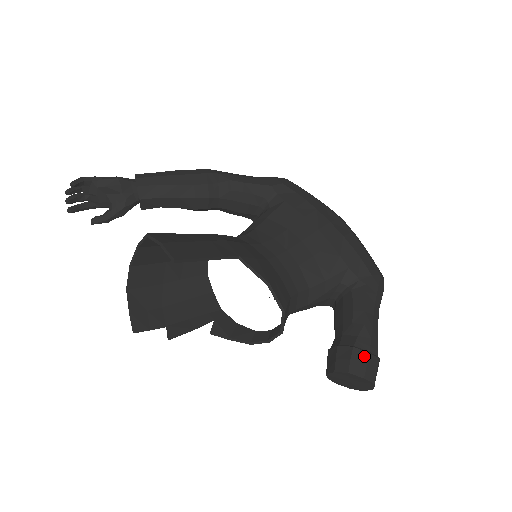
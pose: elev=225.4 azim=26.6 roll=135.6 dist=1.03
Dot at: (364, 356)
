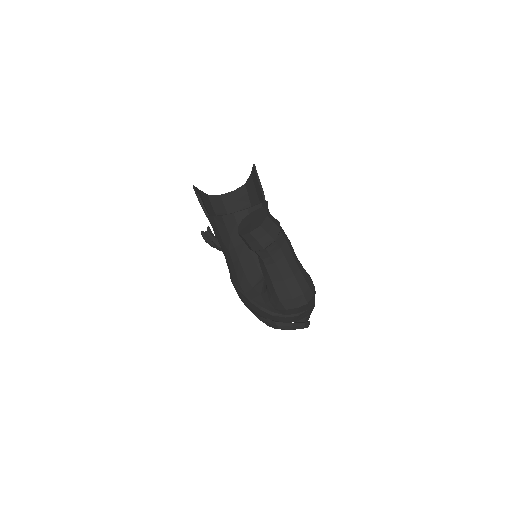
Dot at: (276, 220)
